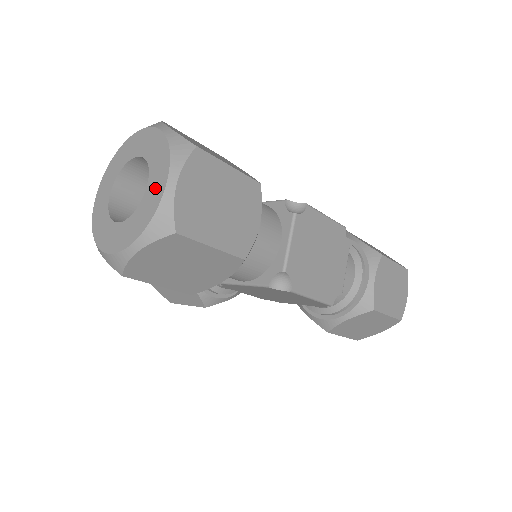
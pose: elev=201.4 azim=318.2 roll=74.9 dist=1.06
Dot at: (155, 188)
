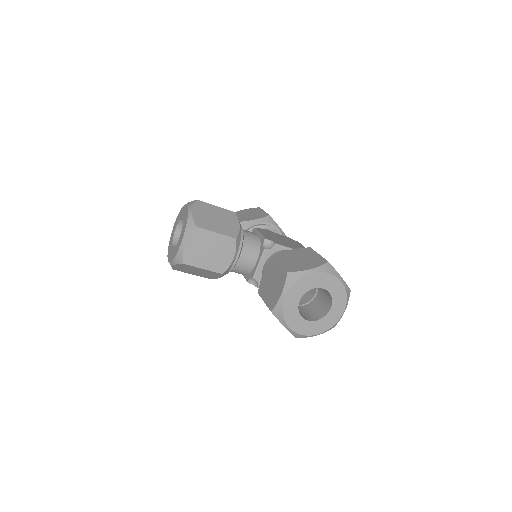
Dot at: (336, 312)
